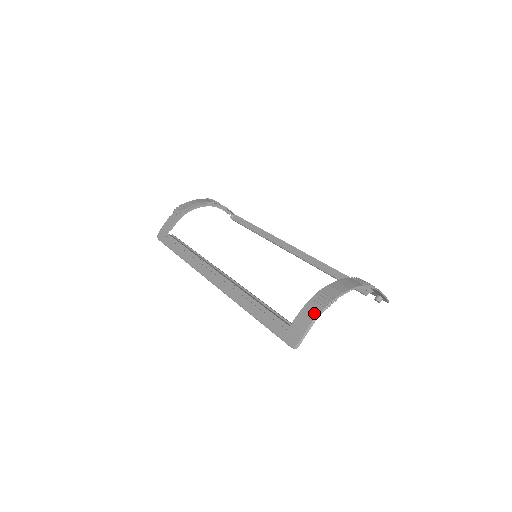
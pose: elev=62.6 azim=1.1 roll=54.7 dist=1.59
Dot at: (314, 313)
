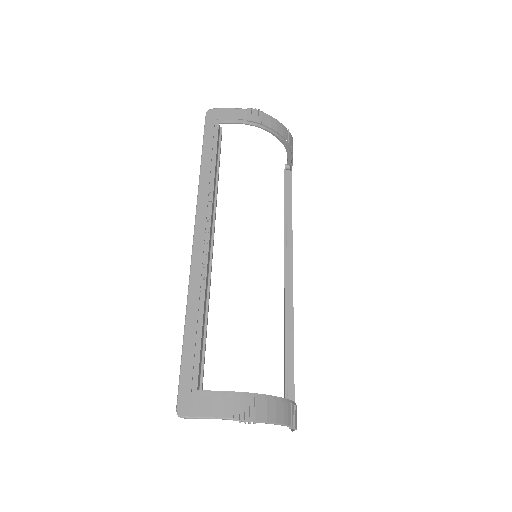
Dot at: (226, 412)
